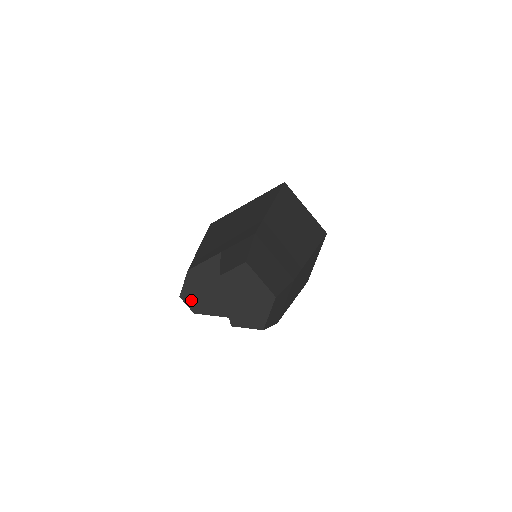
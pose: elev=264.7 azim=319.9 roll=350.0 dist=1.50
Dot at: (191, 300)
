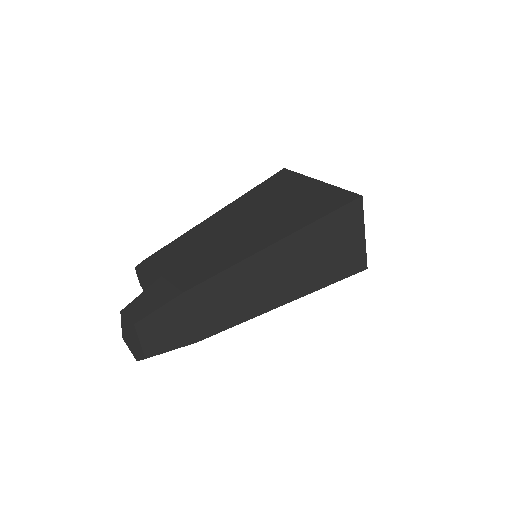
Dot at: (140, 278)
